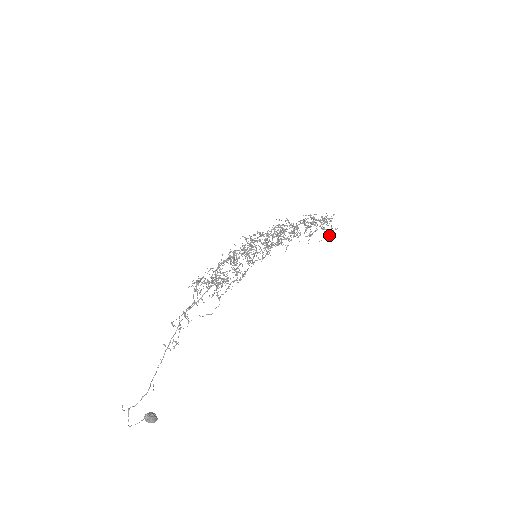
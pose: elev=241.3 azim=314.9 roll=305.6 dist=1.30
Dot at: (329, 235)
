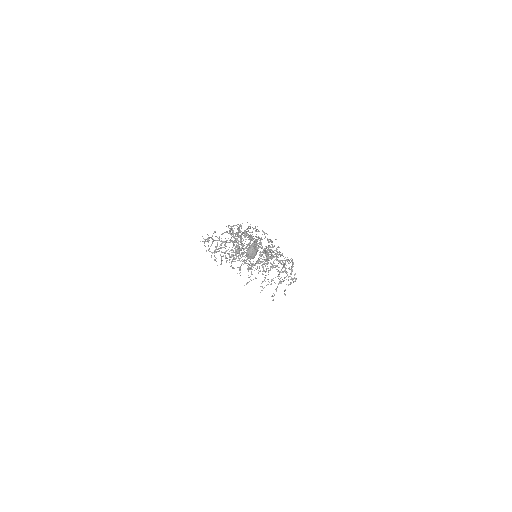
Dot at: (273, 299)
